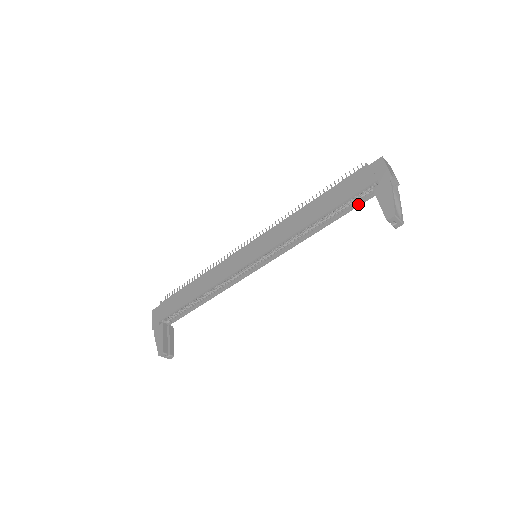
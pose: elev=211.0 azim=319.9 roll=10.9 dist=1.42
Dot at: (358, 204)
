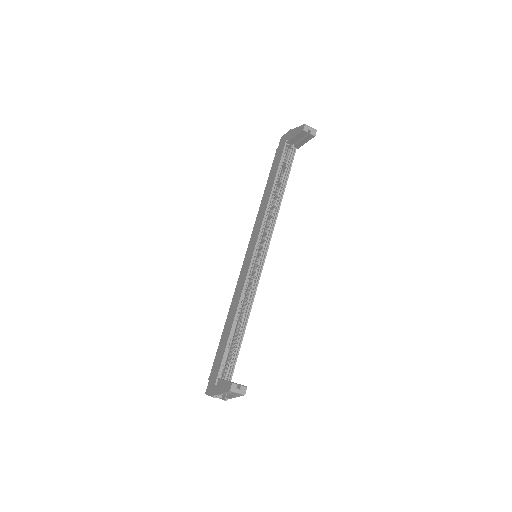
Dot at: (290, 165)
